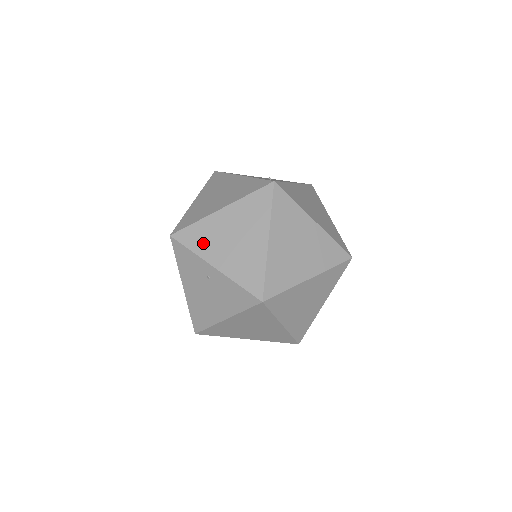
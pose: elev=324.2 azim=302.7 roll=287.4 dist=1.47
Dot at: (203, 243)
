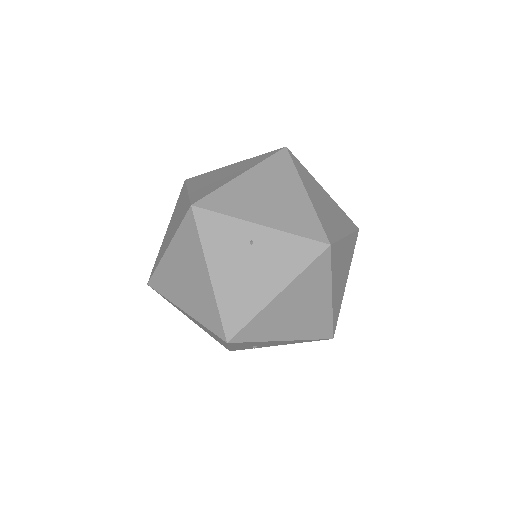
Dot at: (236, 205)
